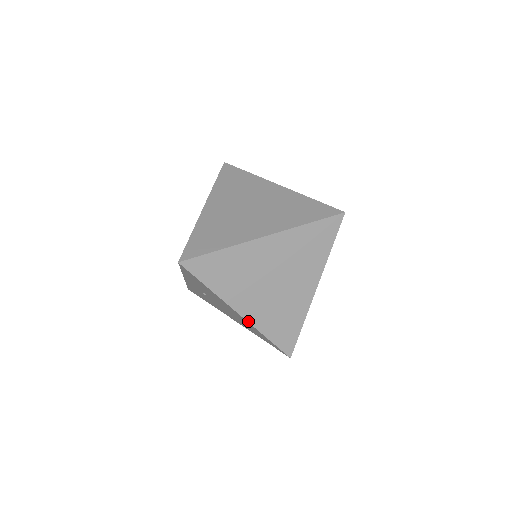
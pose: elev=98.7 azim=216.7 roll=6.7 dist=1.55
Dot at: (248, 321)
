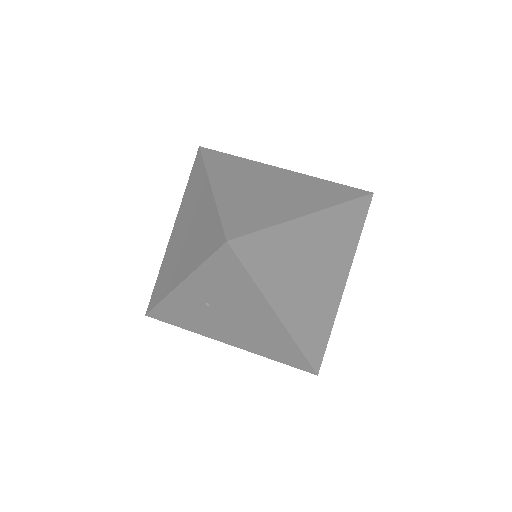
Dot at: (286, 328)
